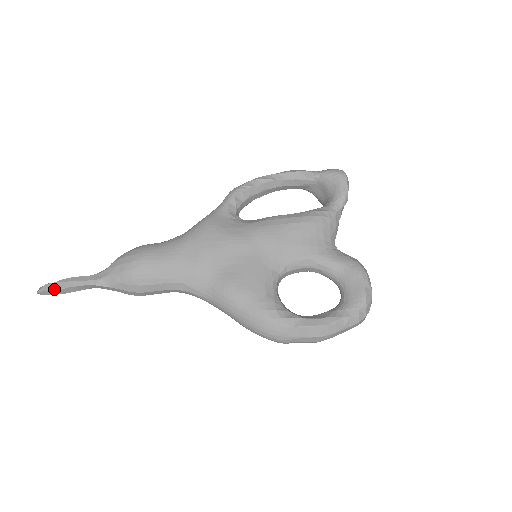
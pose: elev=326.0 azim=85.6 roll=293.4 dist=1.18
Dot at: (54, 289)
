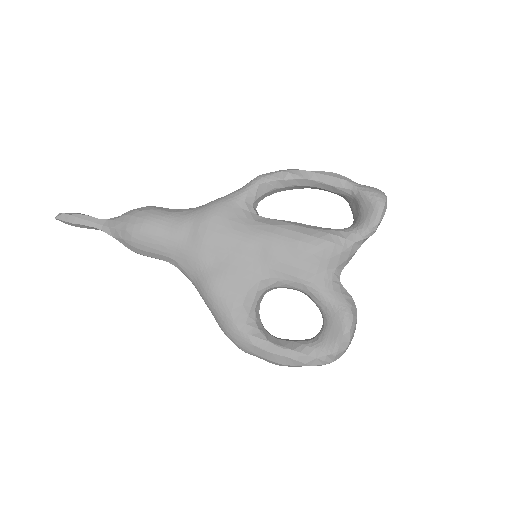
Dot at: (68, 221)
